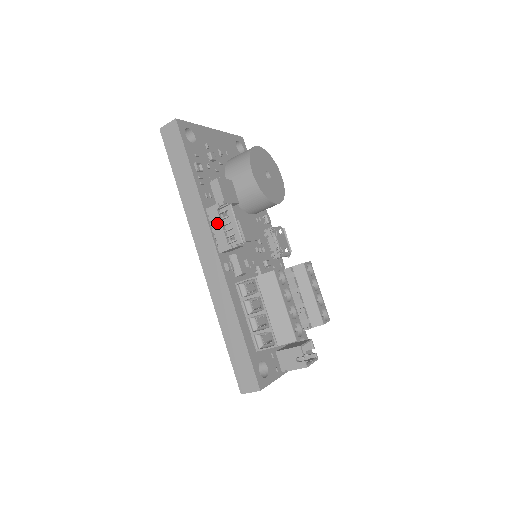
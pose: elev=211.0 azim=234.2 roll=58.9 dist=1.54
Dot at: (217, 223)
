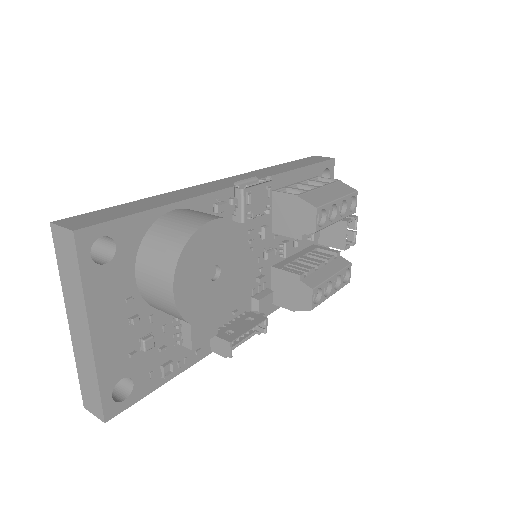
Dot at: (233, 345)
